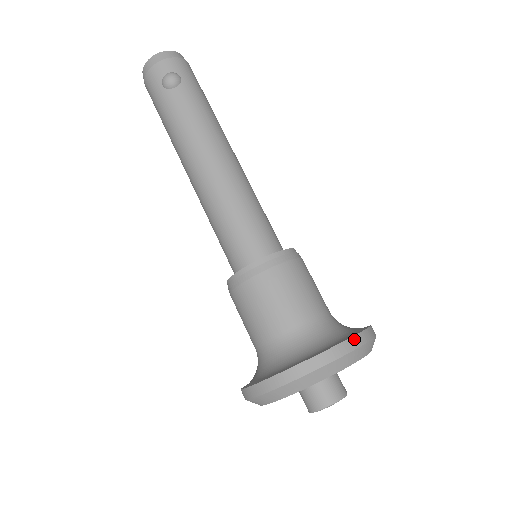
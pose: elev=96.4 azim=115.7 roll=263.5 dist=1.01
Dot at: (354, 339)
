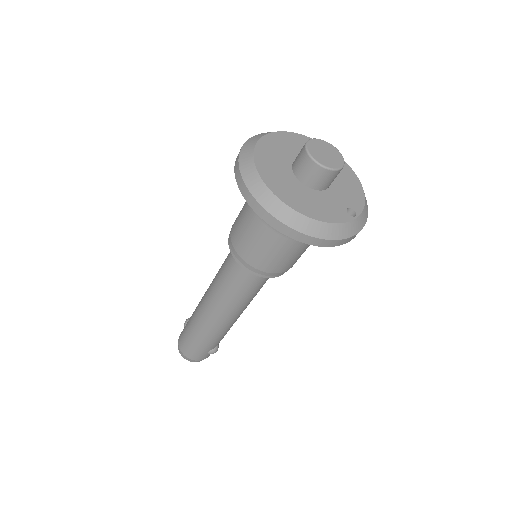
Dot at: occluded
